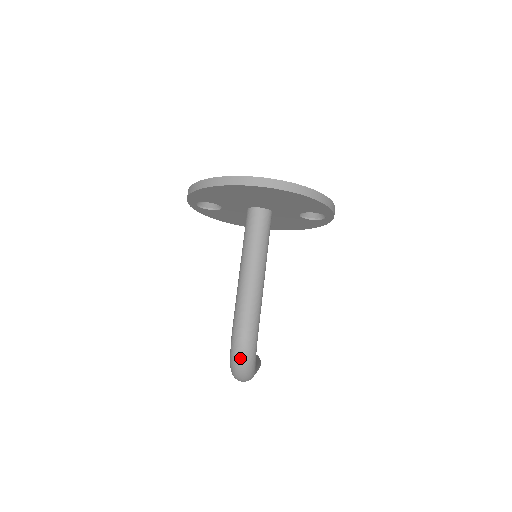
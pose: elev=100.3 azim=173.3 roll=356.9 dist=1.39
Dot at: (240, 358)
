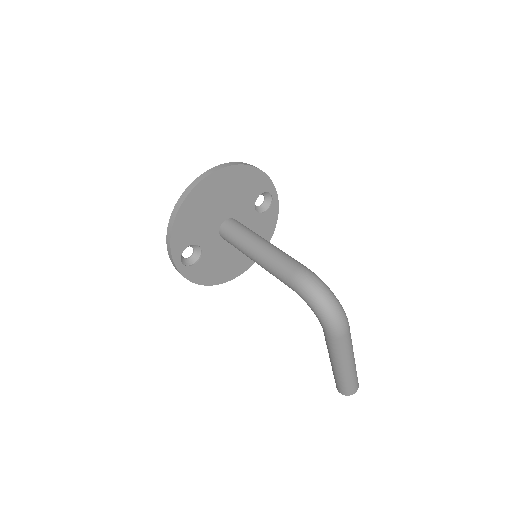
Dot at: (319, 292)
